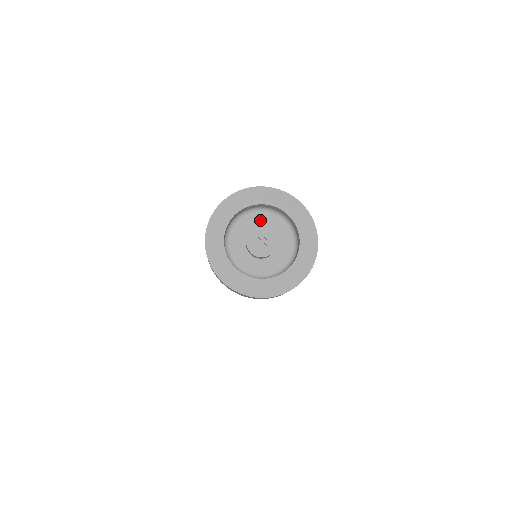
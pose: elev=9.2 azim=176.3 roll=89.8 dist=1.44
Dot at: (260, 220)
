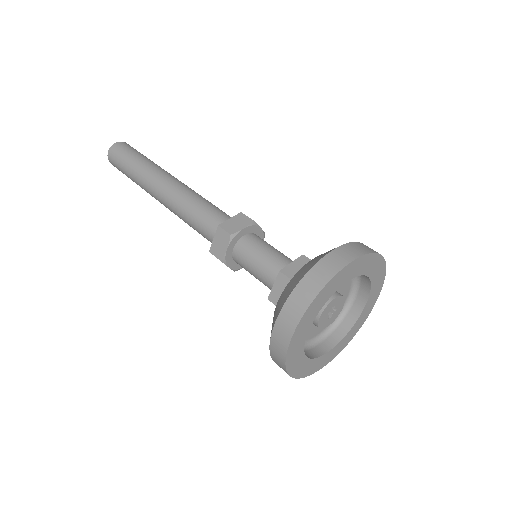
Dot at: occluded
